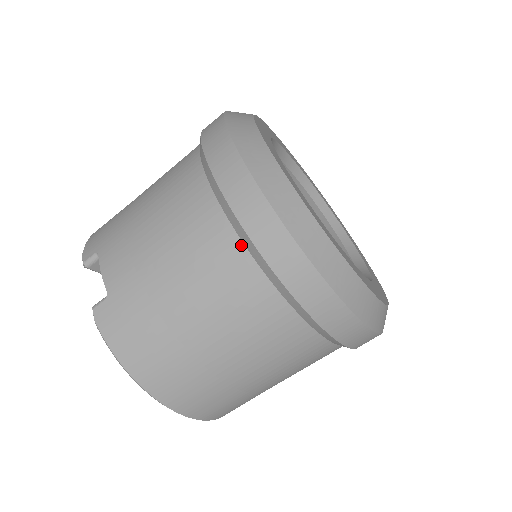
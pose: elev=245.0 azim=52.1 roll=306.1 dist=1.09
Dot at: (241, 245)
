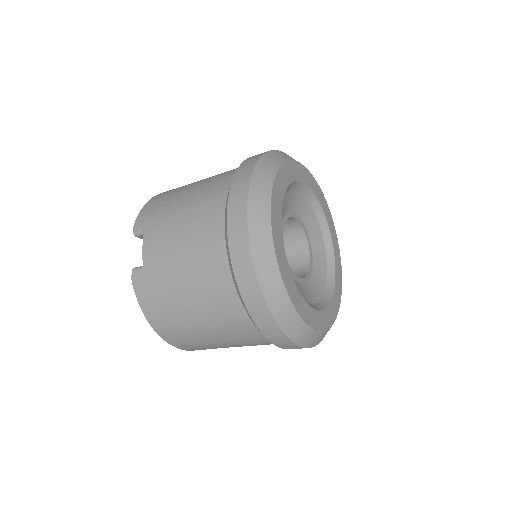
Dot at: (231, 278)
